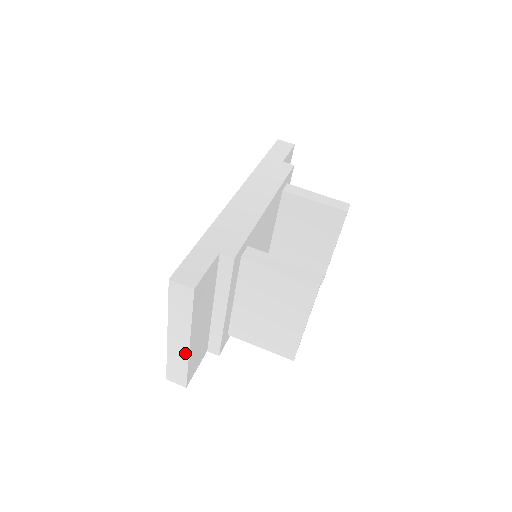
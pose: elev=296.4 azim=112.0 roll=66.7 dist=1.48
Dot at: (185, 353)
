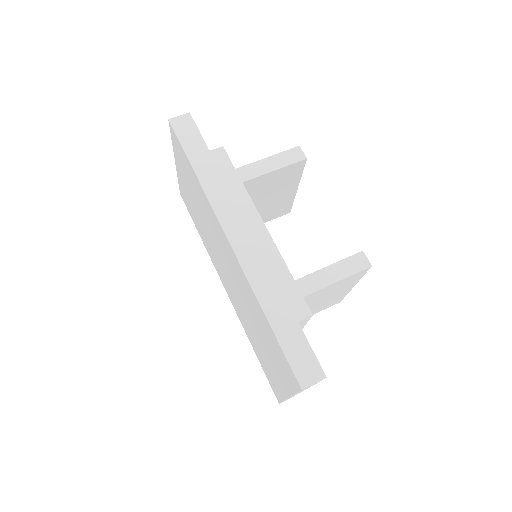
Dot at: occluded
